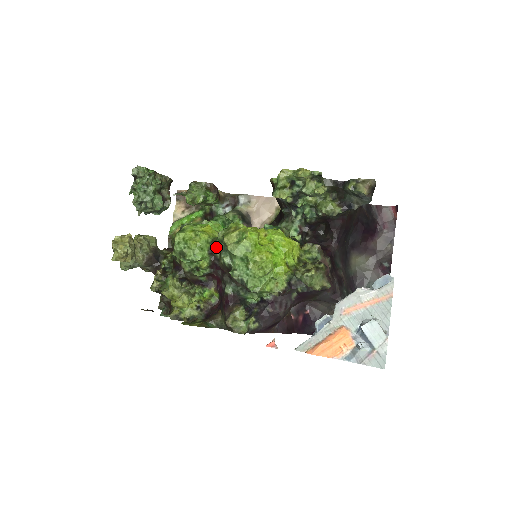
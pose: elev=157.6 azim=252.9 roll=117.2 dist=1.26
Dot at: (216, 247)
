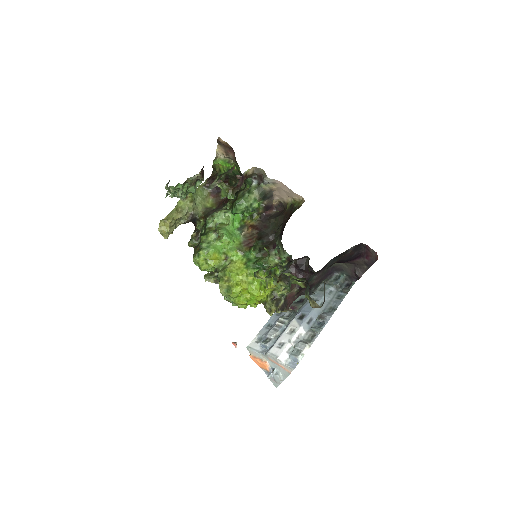
Dot at: (217, 278)
